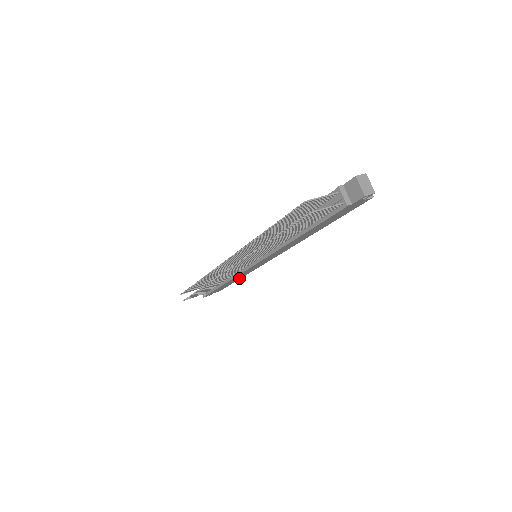
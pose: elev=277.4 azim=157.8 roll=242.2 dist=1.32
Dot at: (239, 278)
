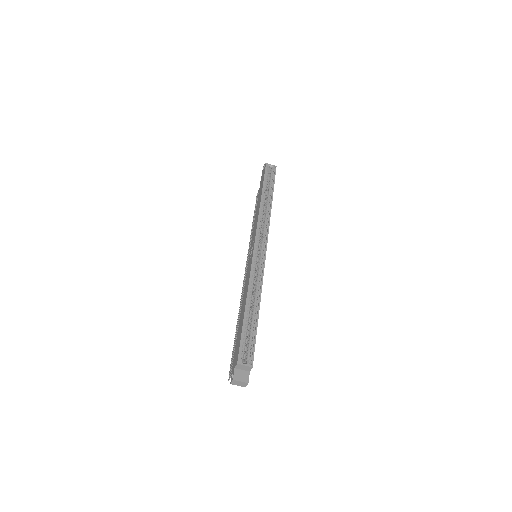
Dot at: (271, 202)
